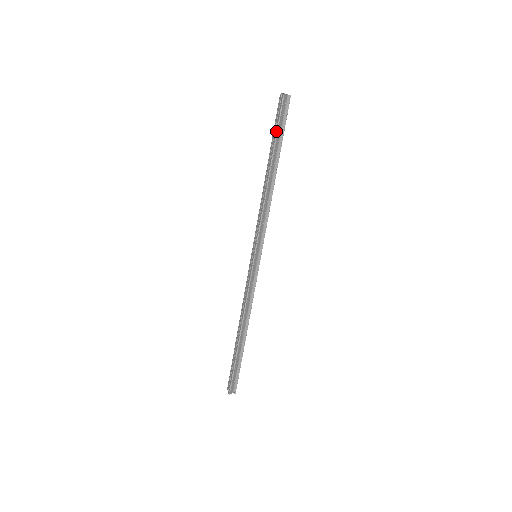
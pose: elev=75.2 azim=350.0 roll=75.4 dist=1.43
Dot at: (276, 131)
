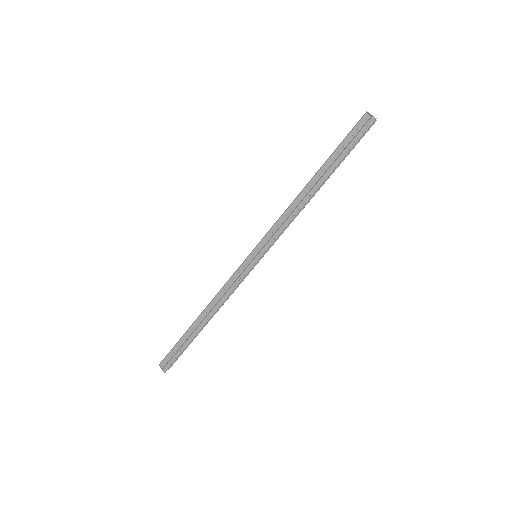
Dot at: (348, 152)
